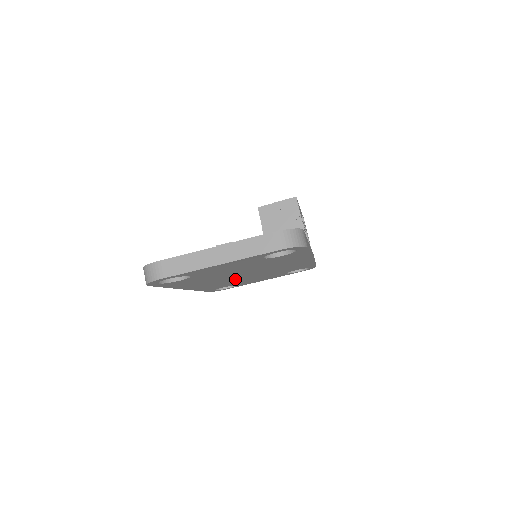
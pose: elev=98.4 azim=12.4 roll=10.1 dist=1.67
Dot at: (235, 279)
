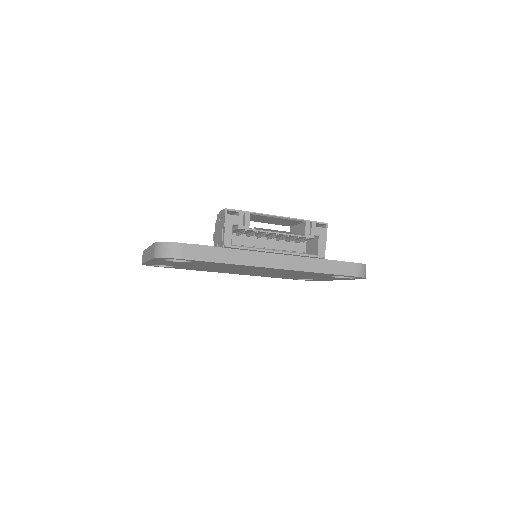
Dot at: (262, 273)
